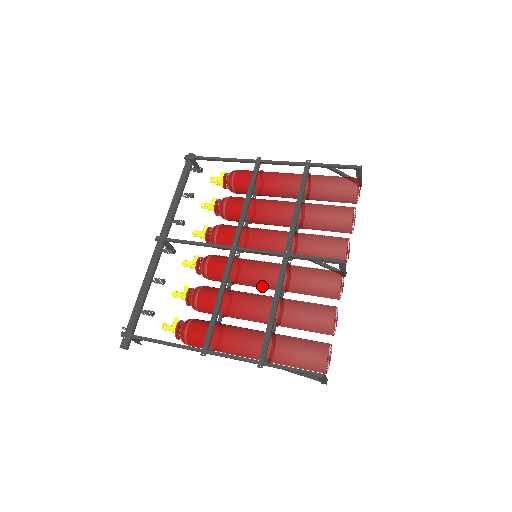
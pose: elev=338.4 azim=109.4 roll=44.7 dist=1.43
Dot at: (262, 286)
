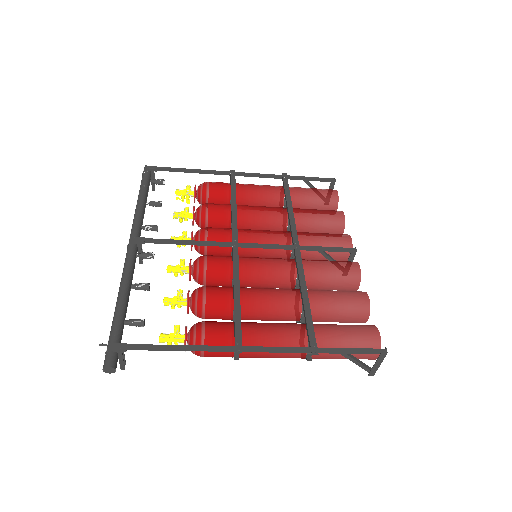
Dot at: (274, 282)
